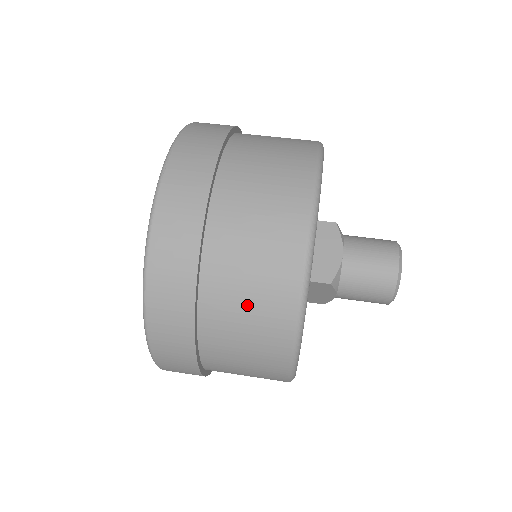
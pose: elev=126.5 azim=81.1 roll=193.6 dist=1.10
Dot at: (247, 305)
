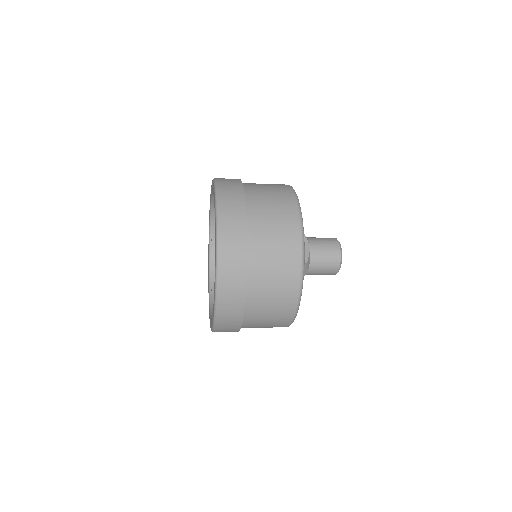
Dot at: occluded
